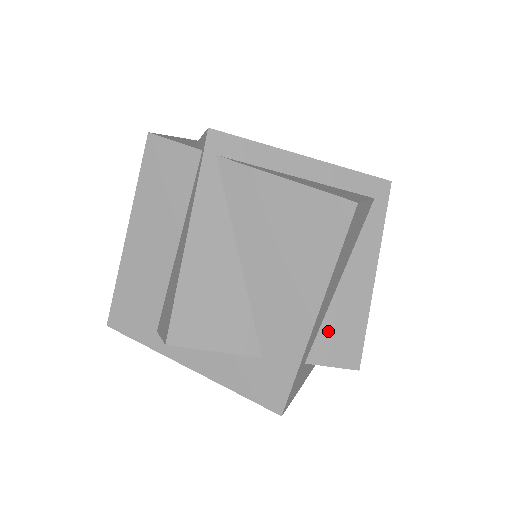
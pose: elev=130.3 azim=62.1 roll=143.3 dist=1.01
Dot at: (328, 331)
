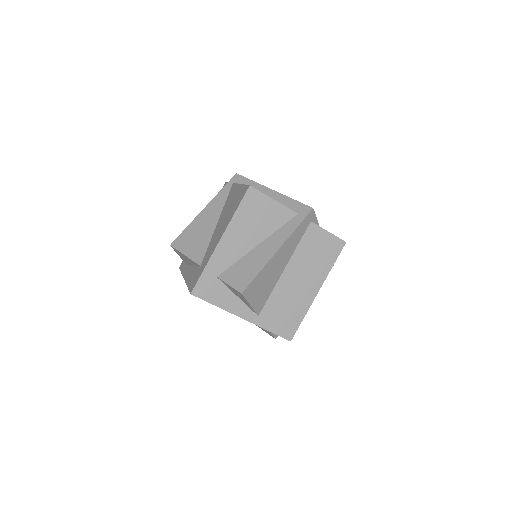
Dot at: (237, 267)
